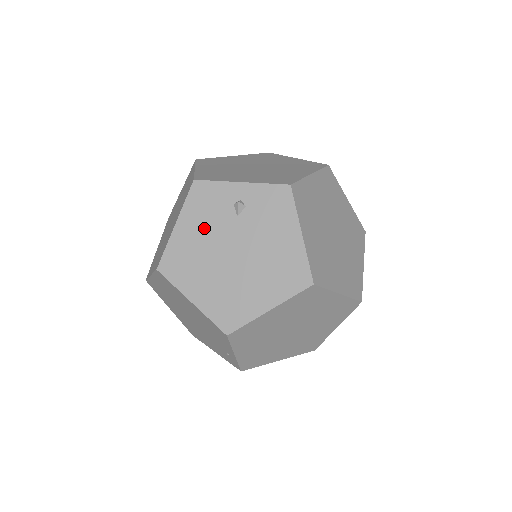
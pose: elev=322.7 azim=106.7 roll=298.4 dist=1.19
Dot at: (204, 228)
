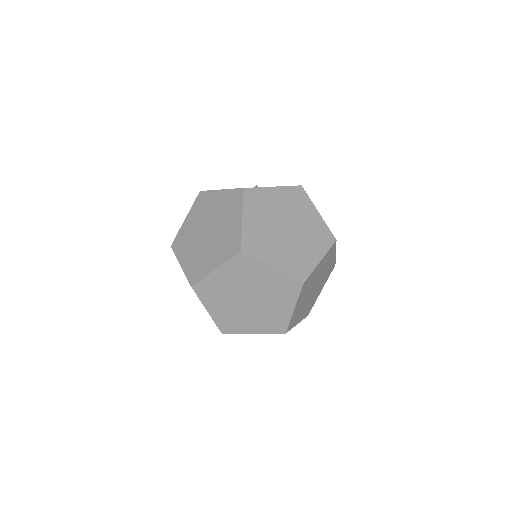
Dot at: occluded
